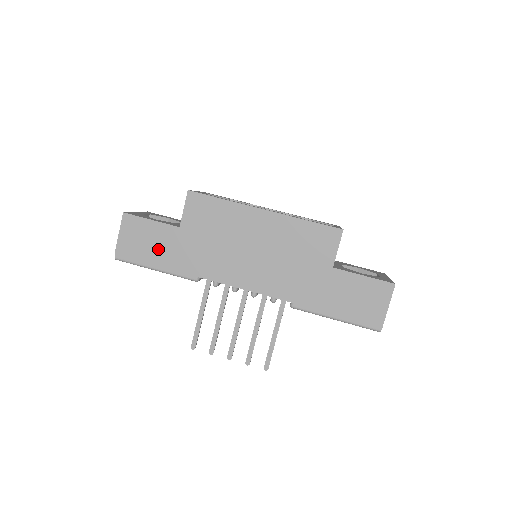
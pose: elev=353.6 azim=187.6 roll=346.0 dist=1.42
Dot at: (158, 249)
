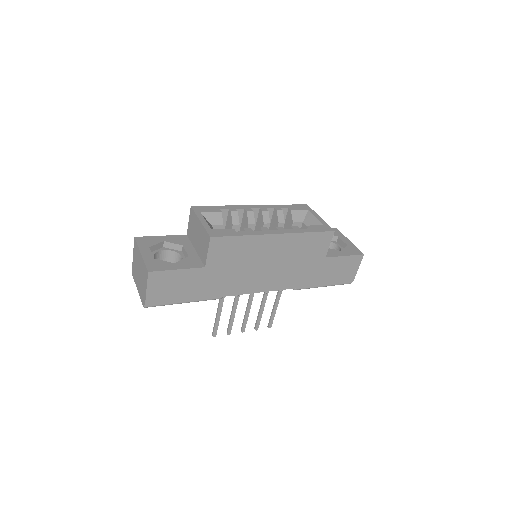
Dot at: (187, 289)
